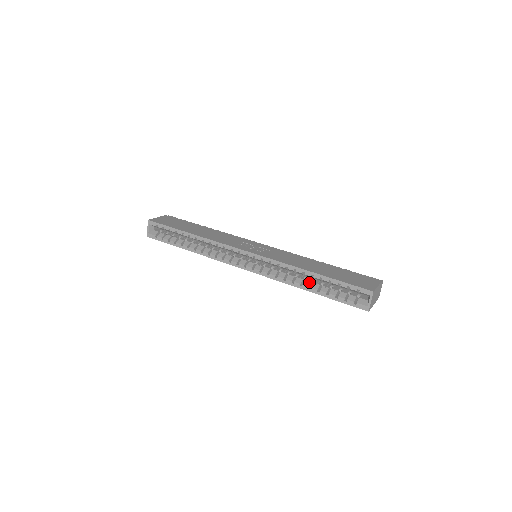
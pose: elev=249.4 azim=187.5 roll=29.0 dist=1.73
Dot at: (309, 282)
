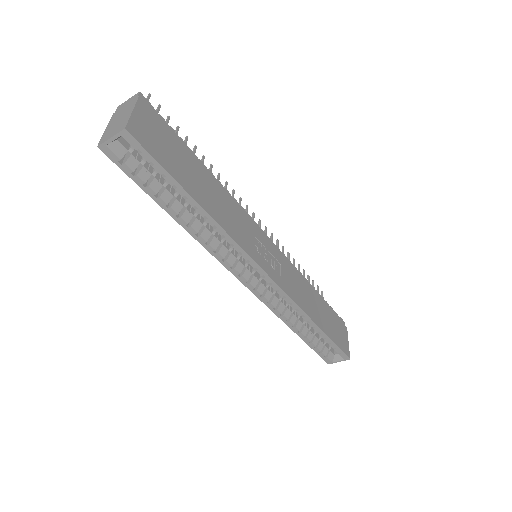
Dot at: (302, 324)
